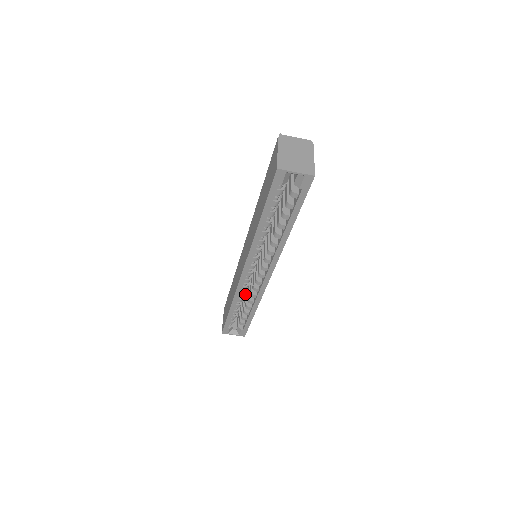
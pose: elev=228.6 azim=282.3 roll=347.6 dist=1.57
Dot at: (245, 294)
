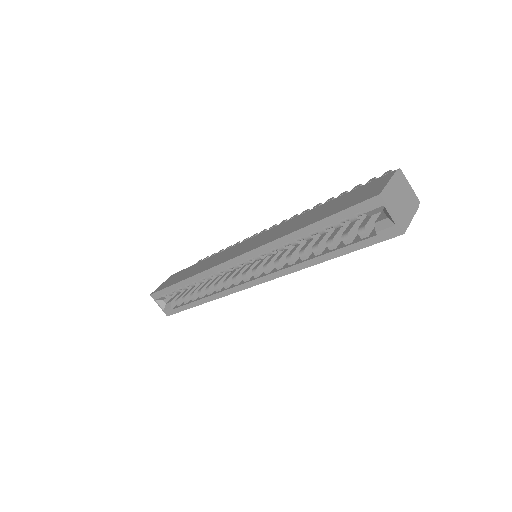
Dot at: occluded
